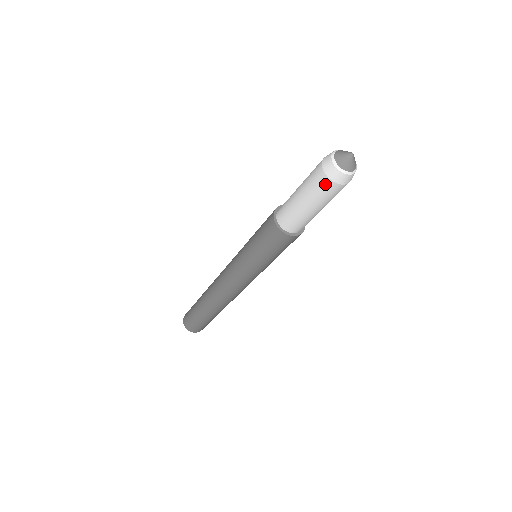
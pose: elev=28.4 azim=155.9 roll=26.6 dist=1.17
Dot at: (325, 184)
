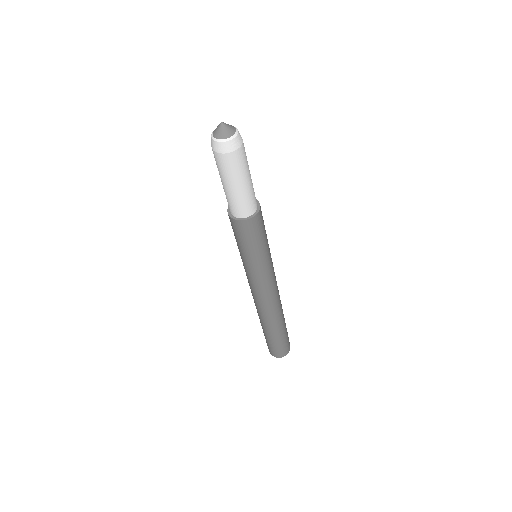
Dot at: (214, 155)
